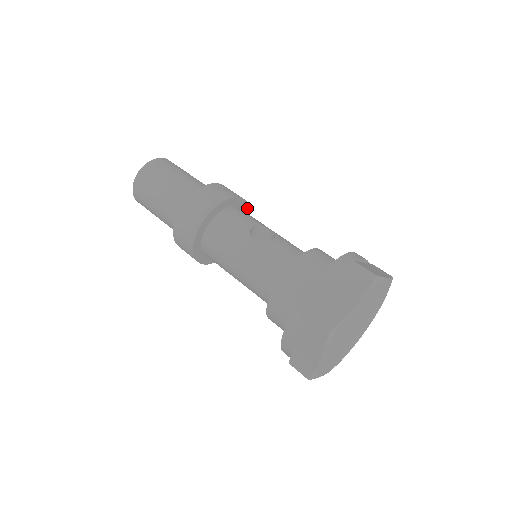
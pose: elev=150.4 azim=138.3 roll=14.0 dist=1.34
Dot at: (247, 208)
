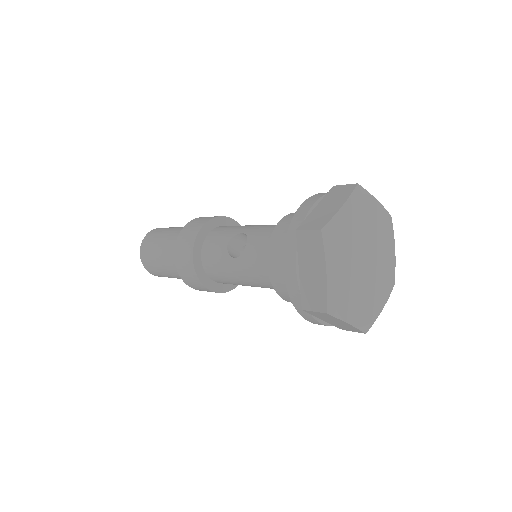
Dot at: (221, 219)
